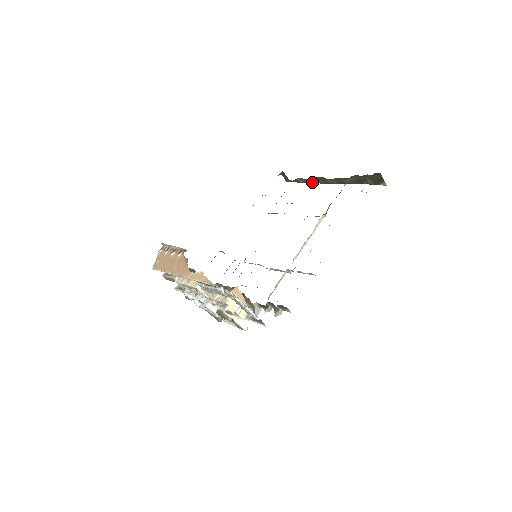
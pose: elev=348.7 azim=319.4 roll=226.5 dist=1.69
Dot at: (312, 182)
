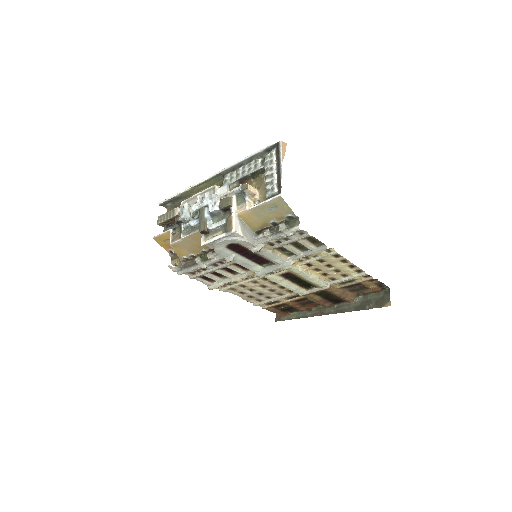
Dot at: (306, 317)
